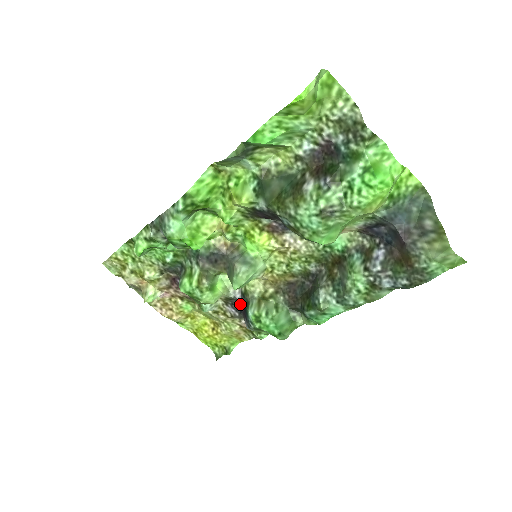
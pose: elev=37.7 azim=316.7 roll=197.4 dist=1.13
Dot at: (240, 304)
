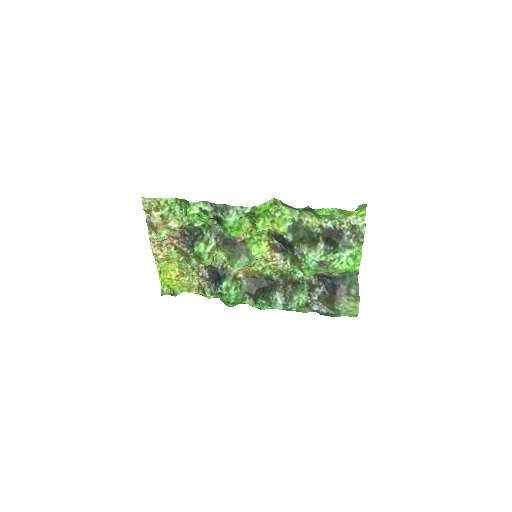
Dot at: (217, 273)
